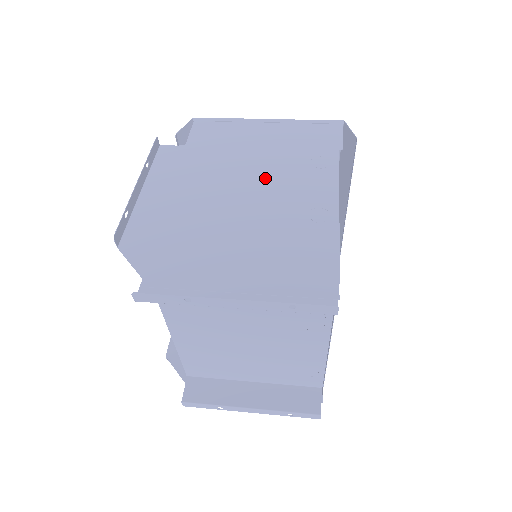
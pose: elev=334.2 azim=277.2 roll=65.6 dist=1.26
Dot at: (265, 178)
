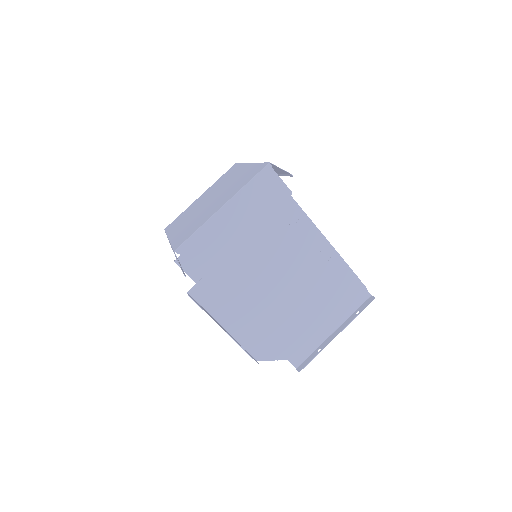
Dot at: (275, 257)
